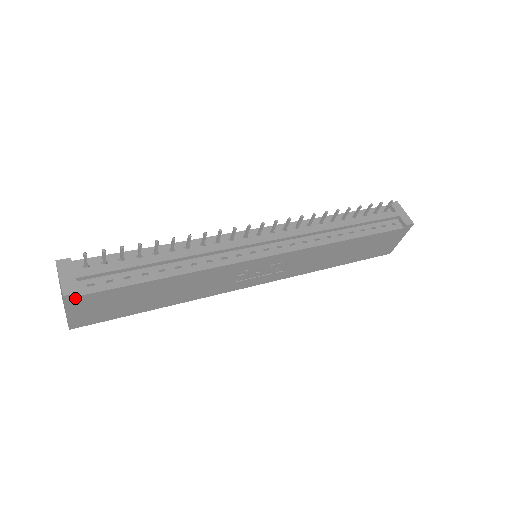
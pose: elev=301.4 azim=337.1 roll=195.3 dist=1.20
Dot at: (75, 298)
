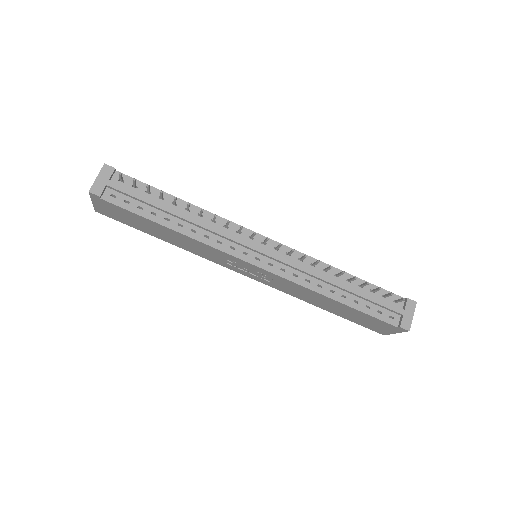
Dot at: (97, 198)
